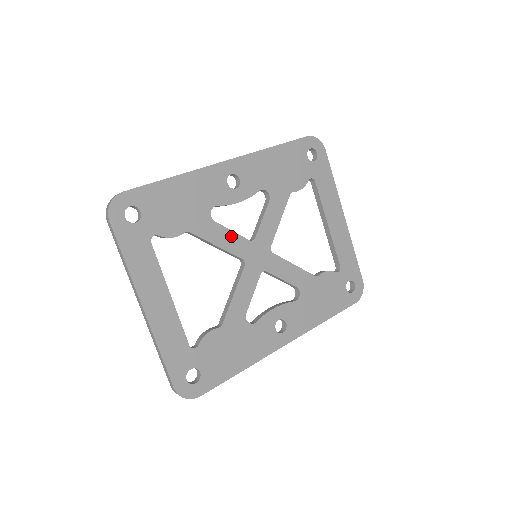
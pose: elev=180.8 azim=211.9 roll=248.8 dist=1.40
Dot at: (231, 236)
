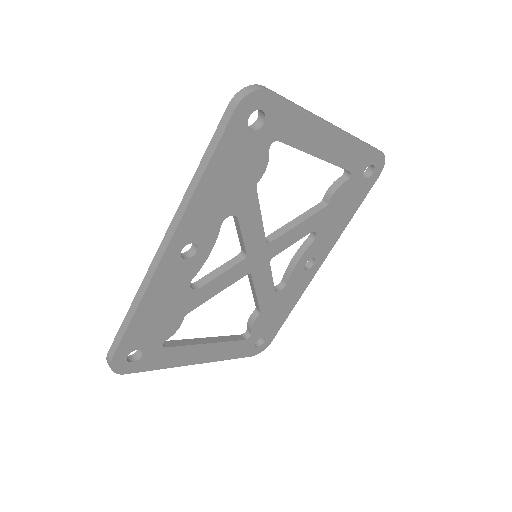
Dot at: (223, 277)
